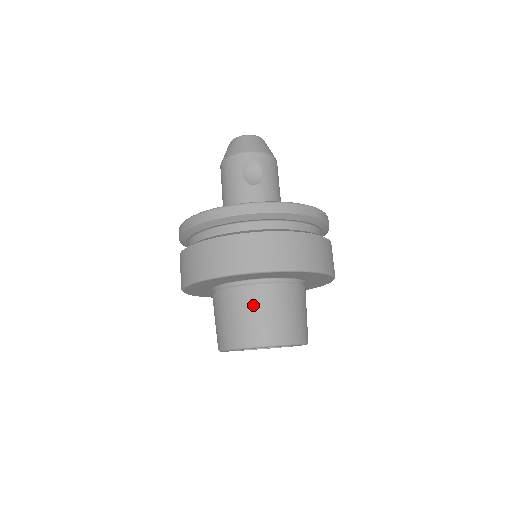
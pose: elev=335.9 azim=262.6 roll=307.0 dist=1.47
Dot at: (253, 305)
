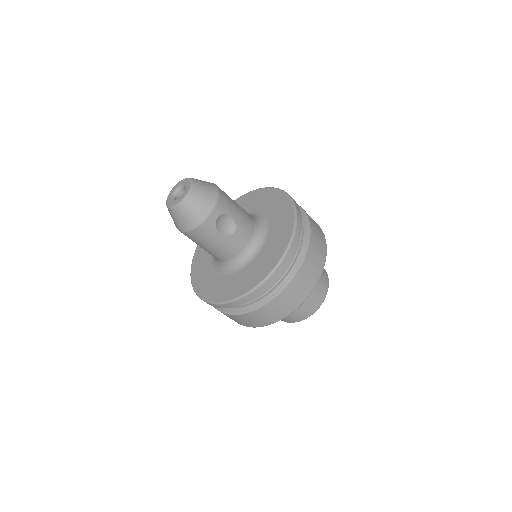
Dot at: occluded
